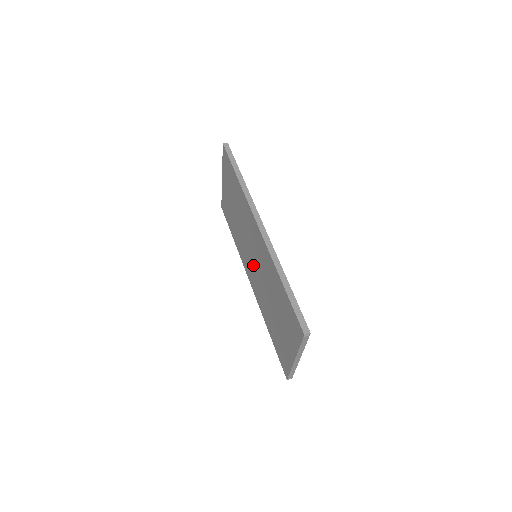
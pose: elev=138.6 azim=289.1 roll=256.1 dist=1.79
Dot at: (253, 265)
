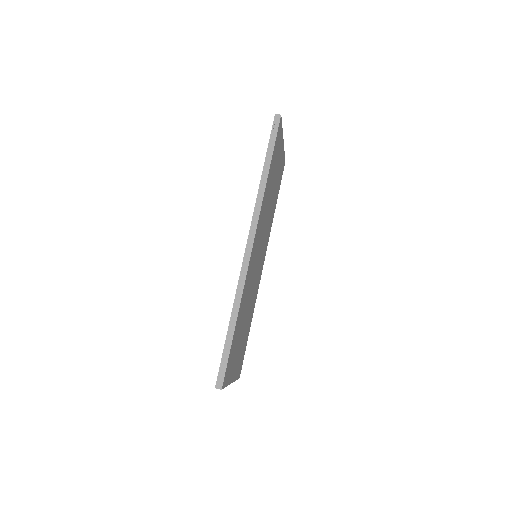
Dot at: occluded
